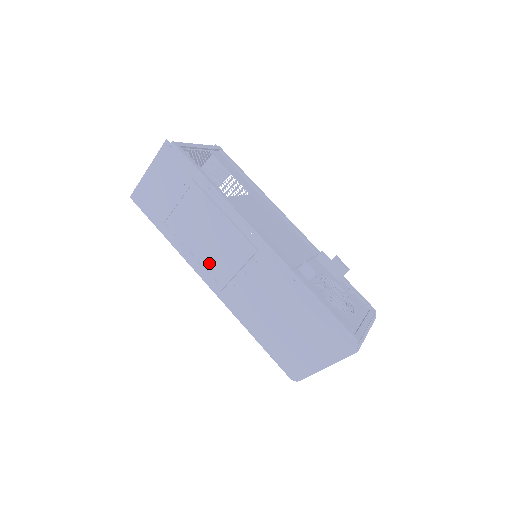
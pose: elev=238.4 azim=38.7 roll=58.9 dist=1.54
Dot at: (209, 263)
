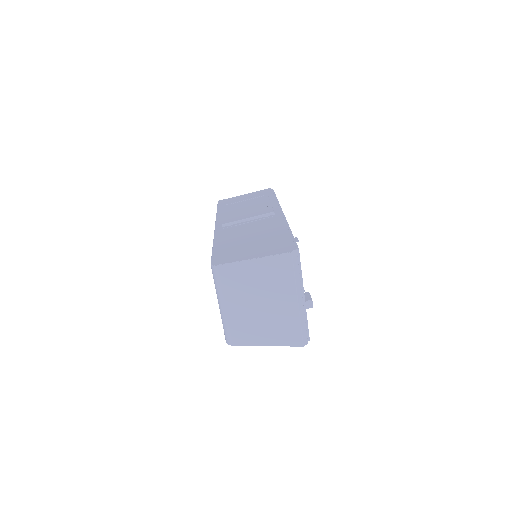
Dot at: (232, 216)
